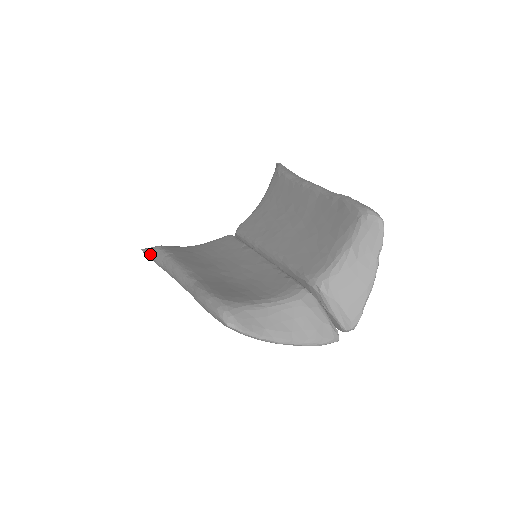
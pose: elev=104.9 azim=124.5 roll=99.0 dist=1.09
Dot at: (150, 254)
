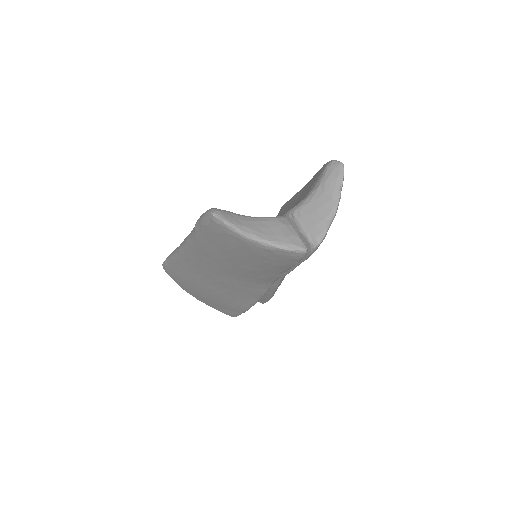
Dot at: (168, 257)
